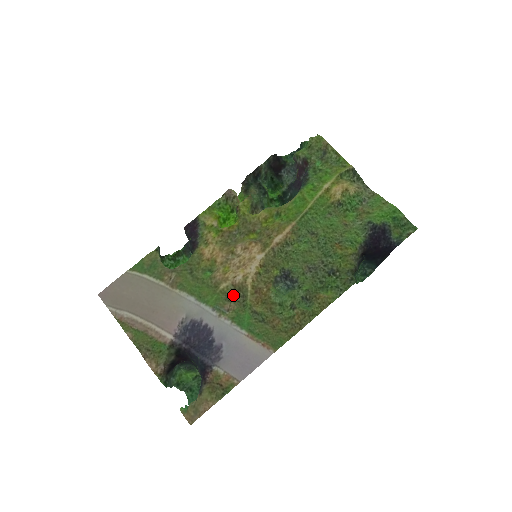
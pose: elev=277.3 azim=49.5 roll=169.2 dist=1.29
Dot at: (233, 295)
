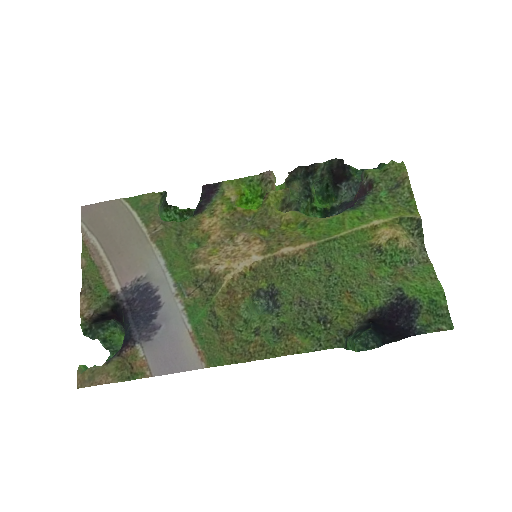
Dot at: (204, 282)
